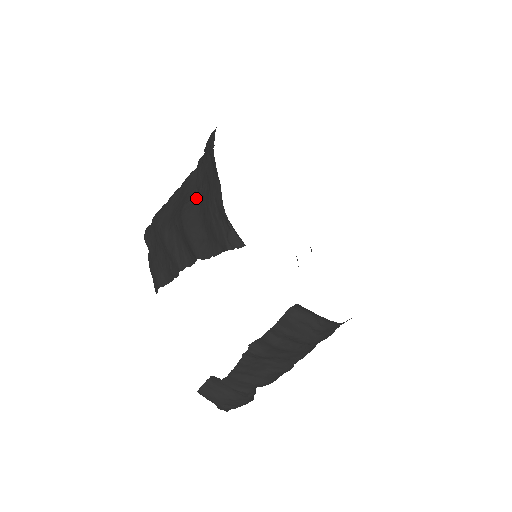
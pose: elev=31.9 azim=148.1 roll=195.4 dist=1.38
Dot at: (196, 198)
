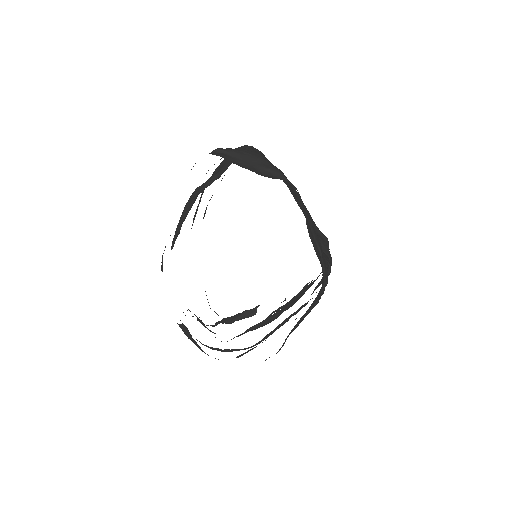
Dot at: occluded
